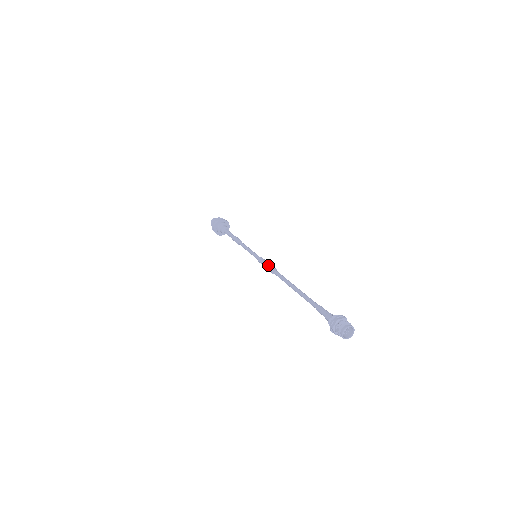
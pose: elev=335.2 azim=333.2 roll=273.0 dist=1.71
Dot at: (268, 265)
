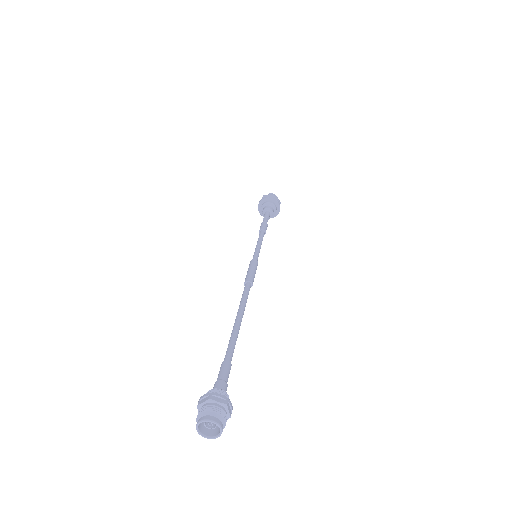
Dot at: occluded
